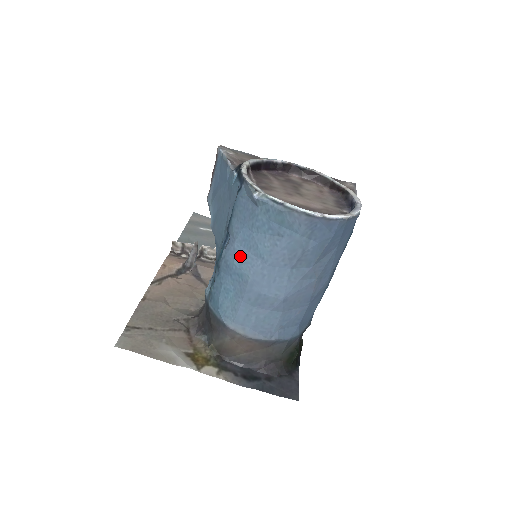
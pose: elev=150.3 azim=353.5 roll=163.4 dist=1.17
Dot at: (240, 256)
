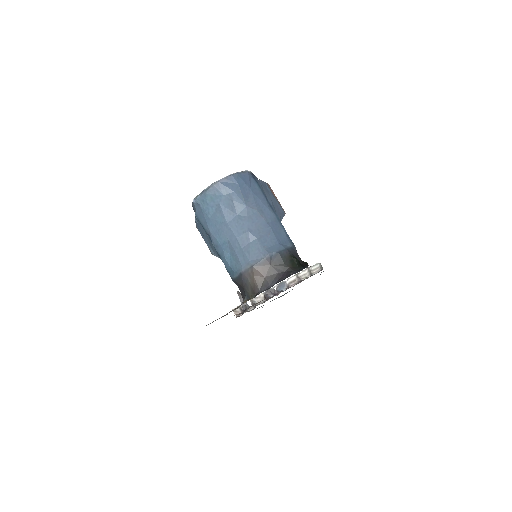
Dot at: (216, 234)
